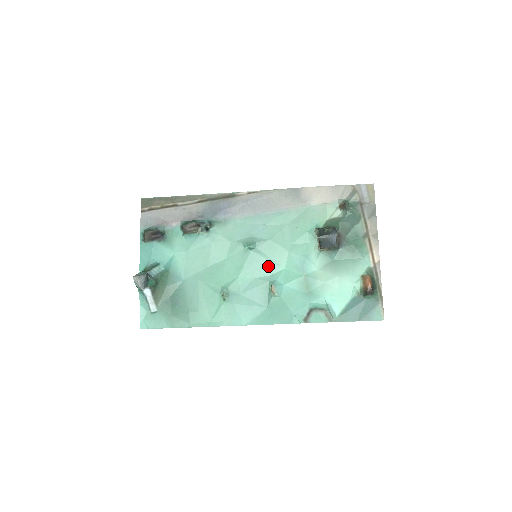
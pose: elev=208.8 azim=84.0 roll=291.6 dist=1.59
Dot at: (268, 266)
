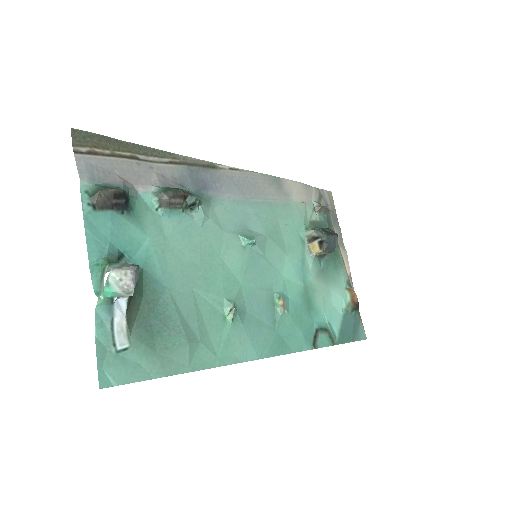
Dot at: (269, 271)
